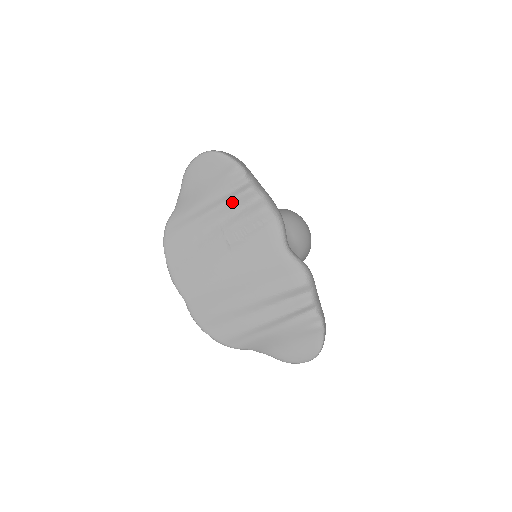
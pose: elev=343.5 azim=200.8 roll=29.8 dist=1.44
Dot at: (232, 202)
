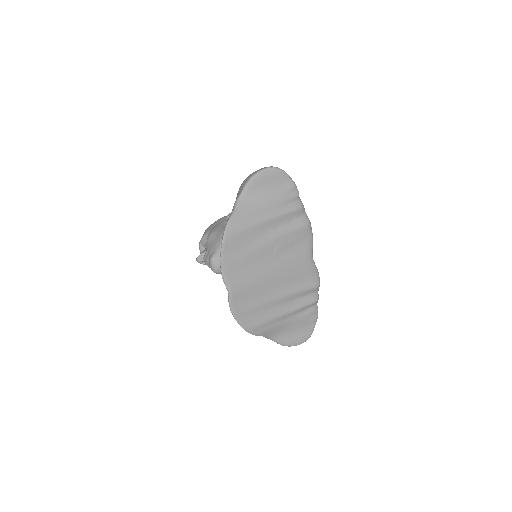
Dot at: (287, 214)
